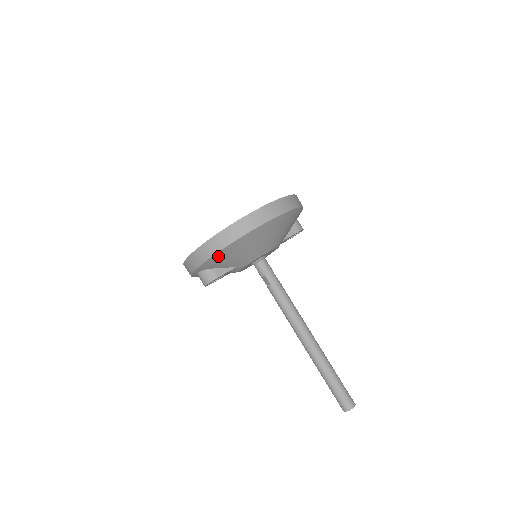
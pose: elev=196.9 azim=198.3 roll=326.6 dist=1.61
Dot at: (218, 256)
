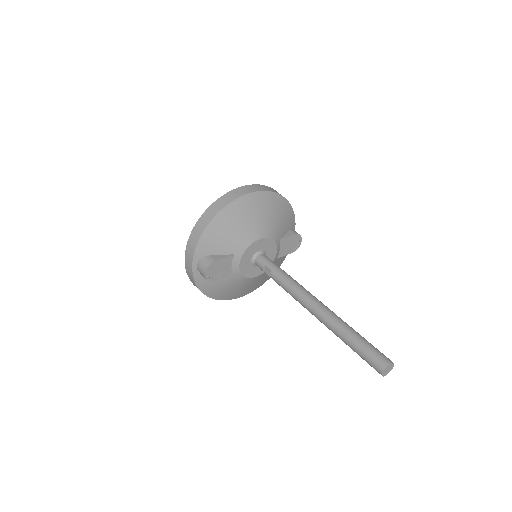
Dot at: (210, 231)
